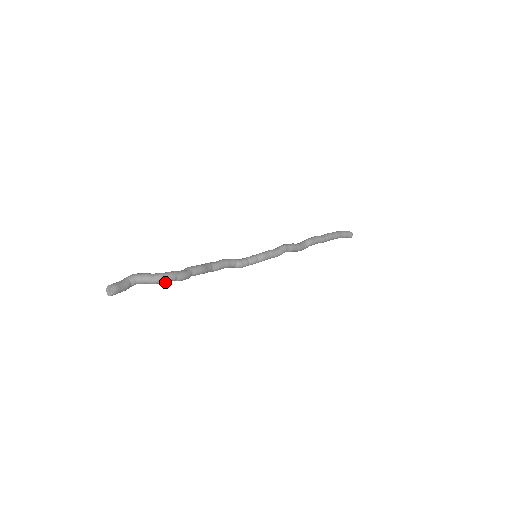
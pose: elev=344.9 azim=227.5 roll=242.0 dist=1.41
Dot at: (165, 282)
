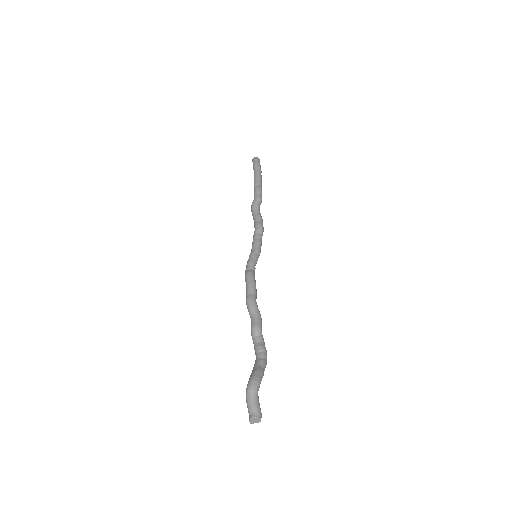
Dot at: occluded
